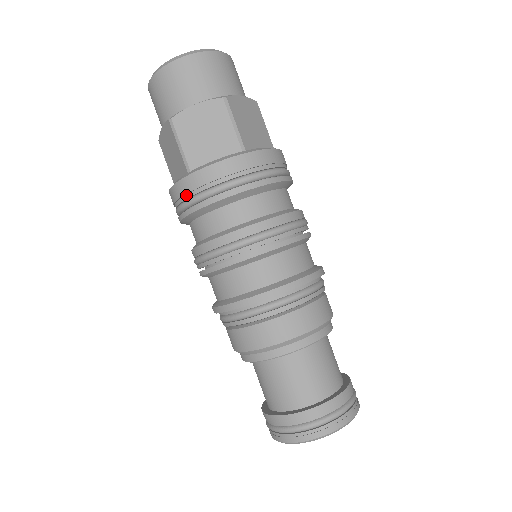
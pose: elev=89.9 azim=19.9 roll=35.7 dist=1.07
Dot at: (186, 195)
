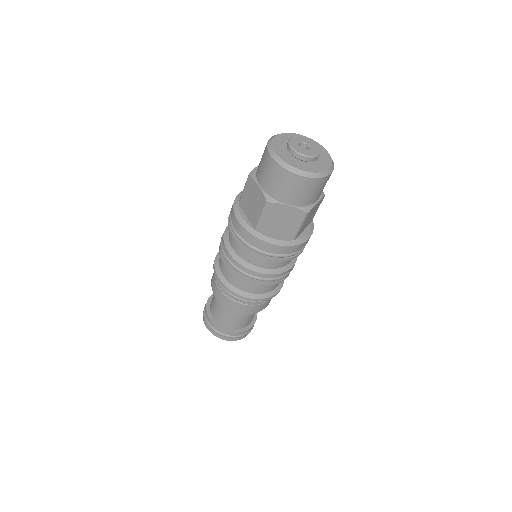
Dot at: occluded
